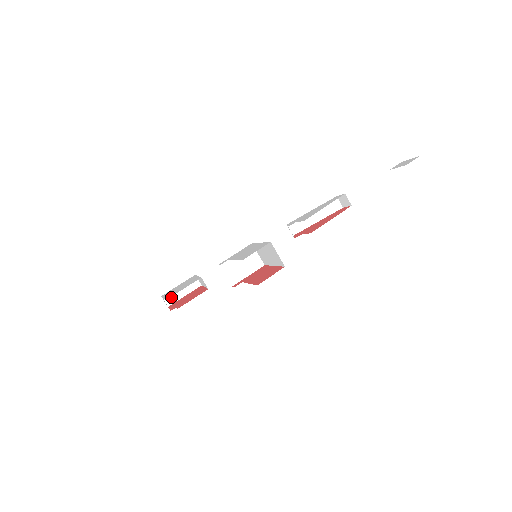
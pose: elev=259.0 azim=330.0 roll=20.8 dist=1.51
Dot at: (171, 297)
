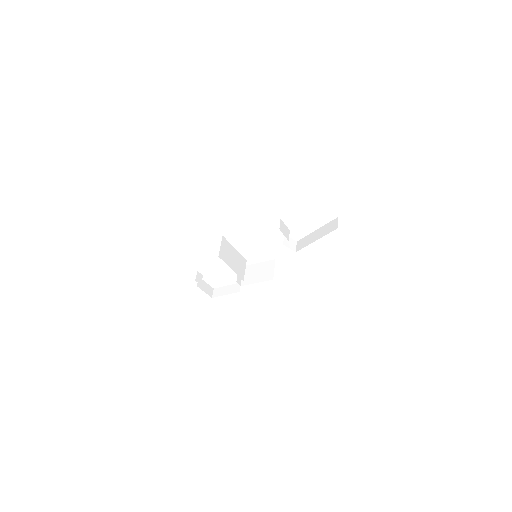
Dot at: (218, 292)
